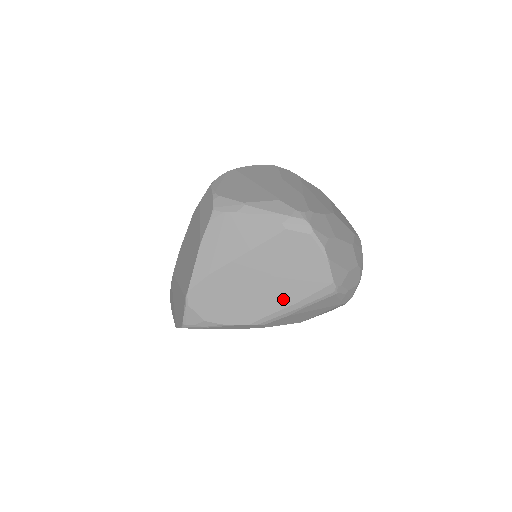
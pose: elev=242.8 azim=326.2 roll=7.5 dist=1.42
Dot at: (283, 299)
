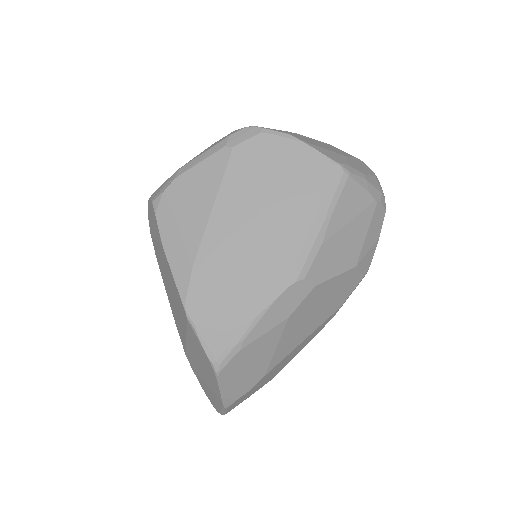
Dot at: (296, 224)
